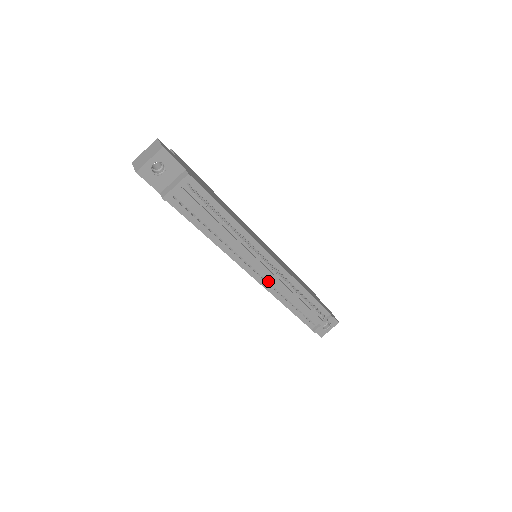
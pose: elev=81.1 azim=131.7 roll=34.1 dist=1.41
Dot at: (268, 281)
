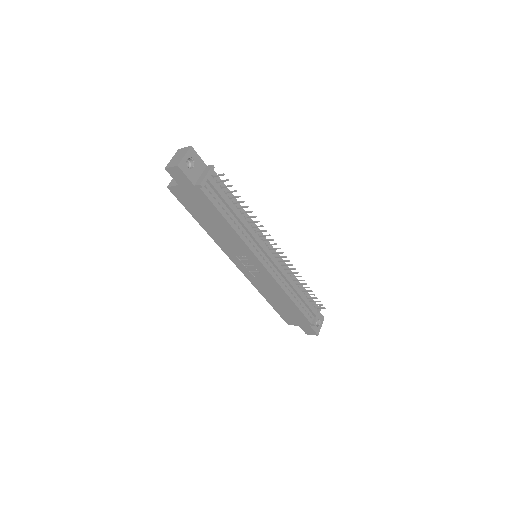
Dot at: (274, 271)
